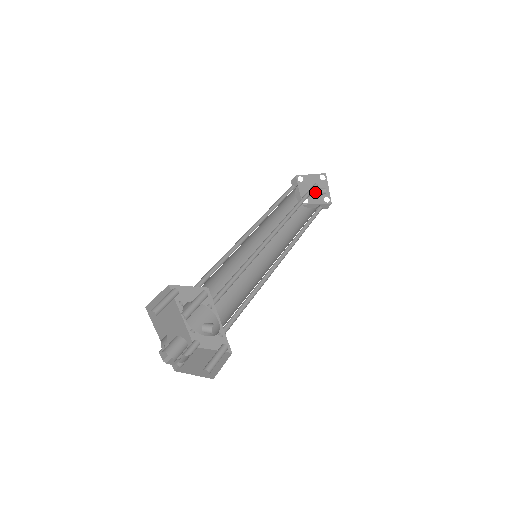
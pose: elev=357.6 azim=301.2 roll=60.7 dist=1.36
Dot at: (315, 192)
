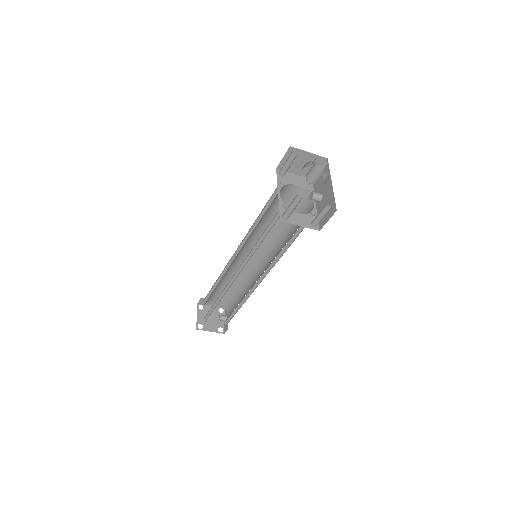
Dot at: (211, 321)
